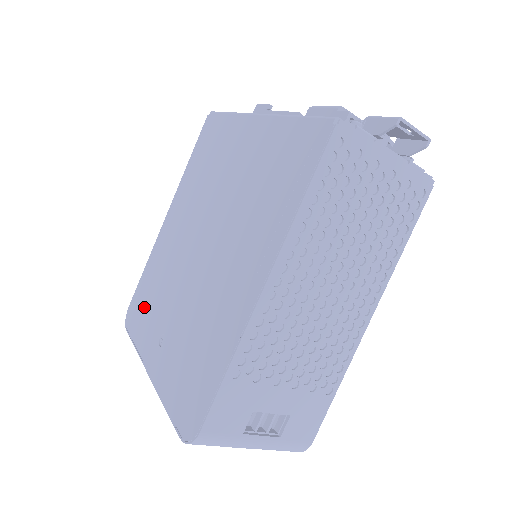
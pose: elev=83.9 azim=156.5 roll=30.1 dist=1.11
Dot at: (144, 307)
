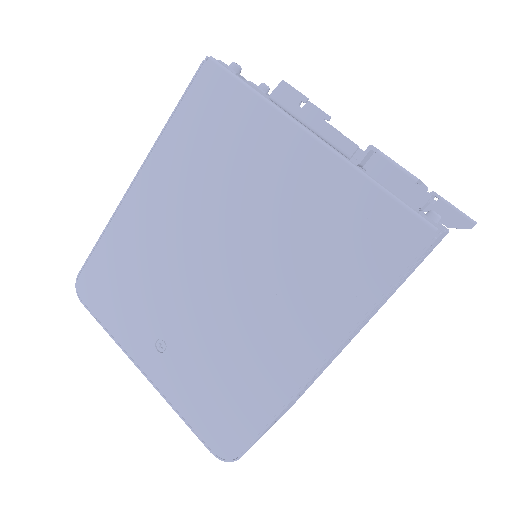
Dot at: (114, 290)
